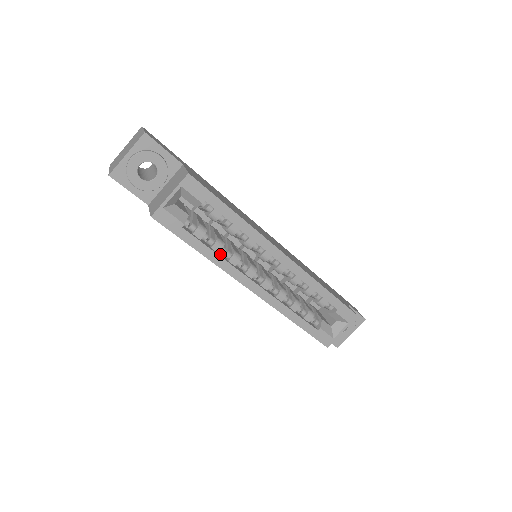
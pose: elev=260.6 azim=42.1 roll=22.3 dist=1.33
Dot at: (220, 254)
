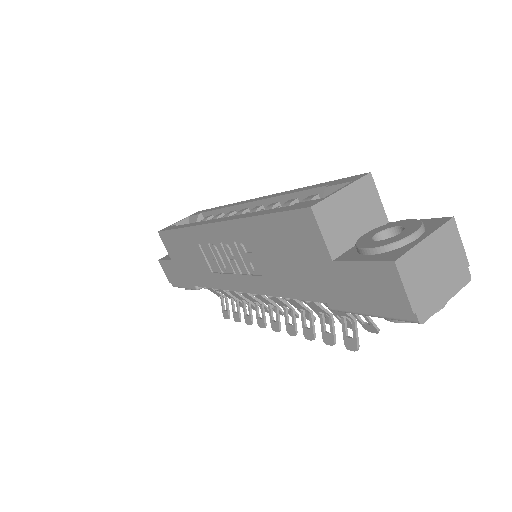
Dot at: occluded
